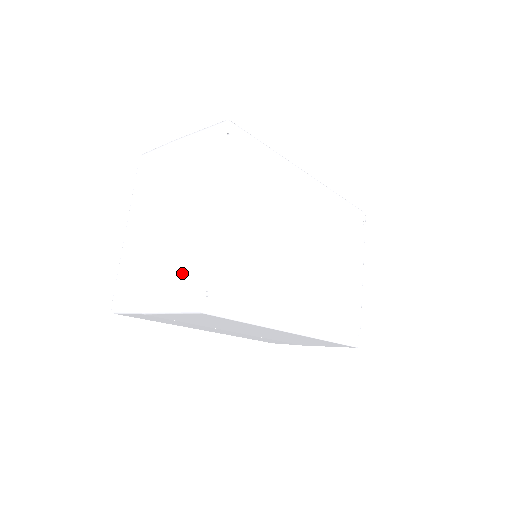
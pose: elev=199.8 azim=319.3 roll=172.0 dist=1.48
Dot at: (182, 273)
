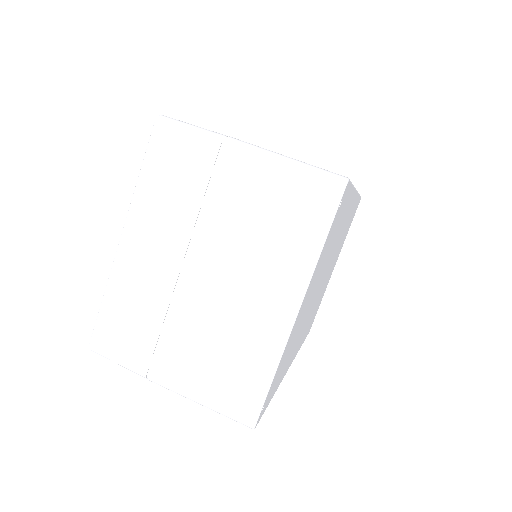
Dot at: (231, 371)
